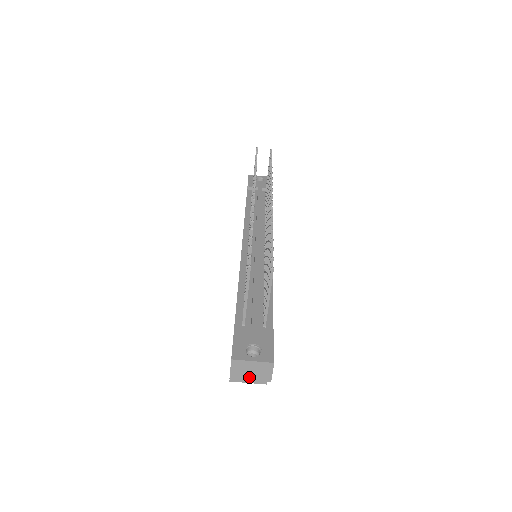
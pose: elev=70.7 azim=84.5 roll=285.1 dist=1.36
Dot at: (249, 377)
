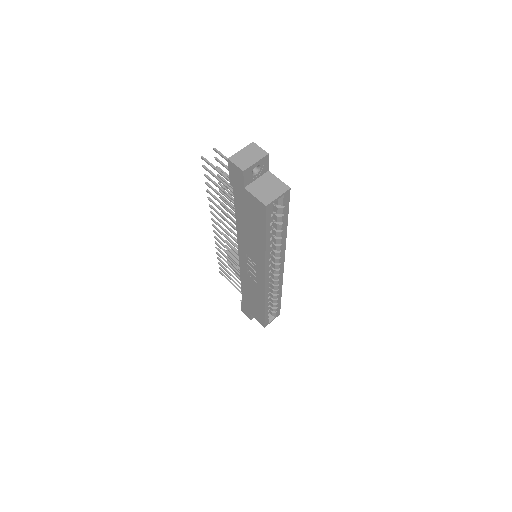
Dot at: (252, 161)
